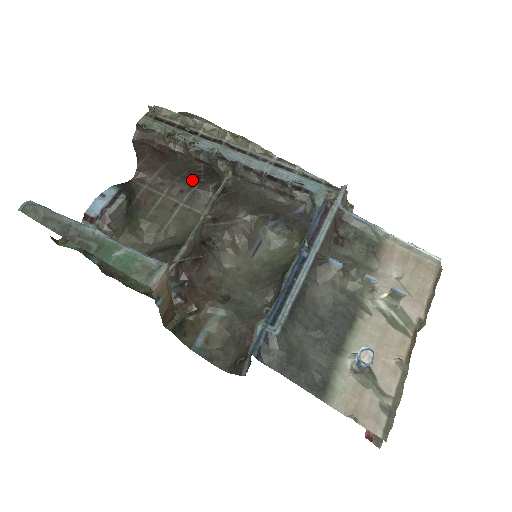
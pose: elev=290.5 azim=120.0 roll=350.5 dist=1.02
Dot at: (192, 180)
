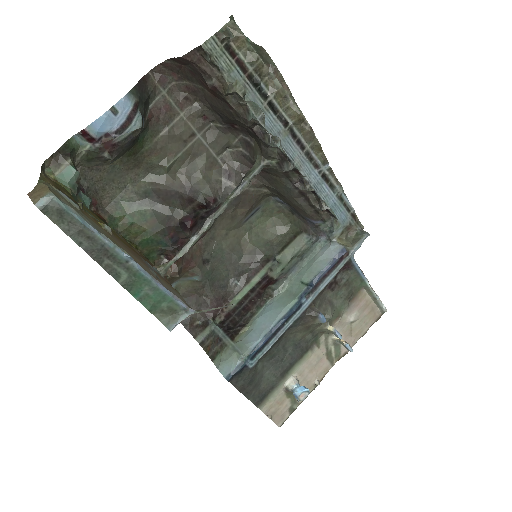
Dot at: (225, 121)
